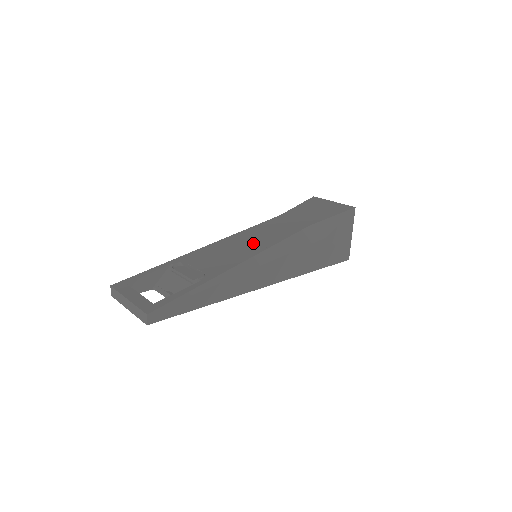
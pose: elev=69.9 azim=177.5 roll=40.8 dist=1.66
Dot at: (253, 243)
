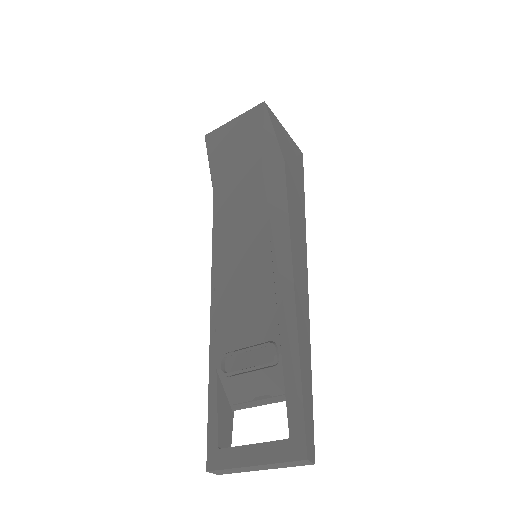
Dot at: (248, 251)
